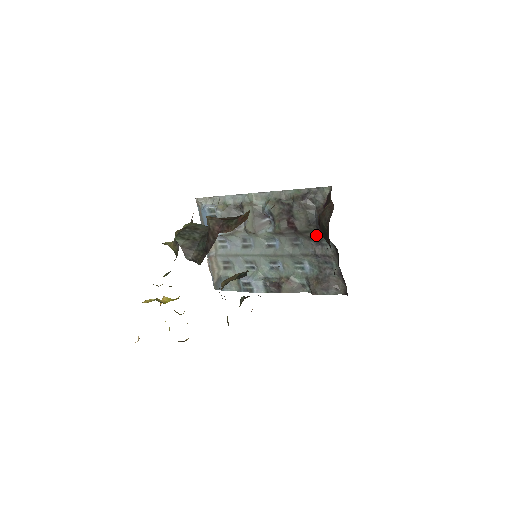
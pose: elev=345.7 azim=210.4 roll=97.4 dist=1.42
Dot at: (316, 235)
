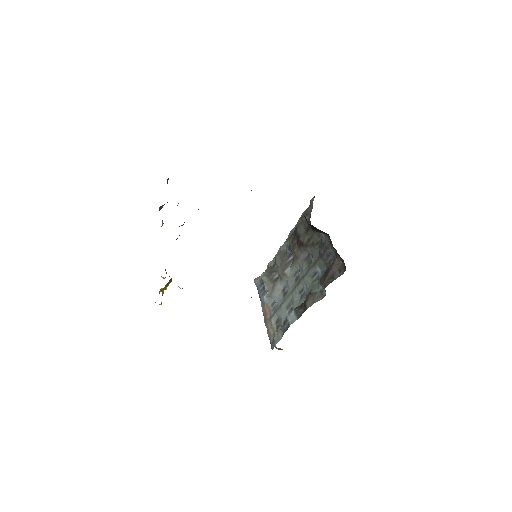
Dot at: (316, 239)
